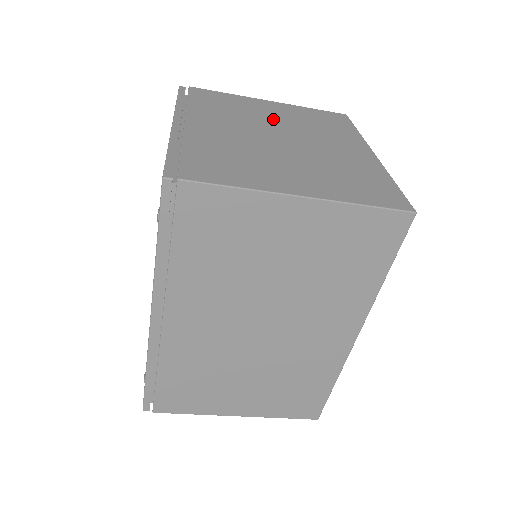
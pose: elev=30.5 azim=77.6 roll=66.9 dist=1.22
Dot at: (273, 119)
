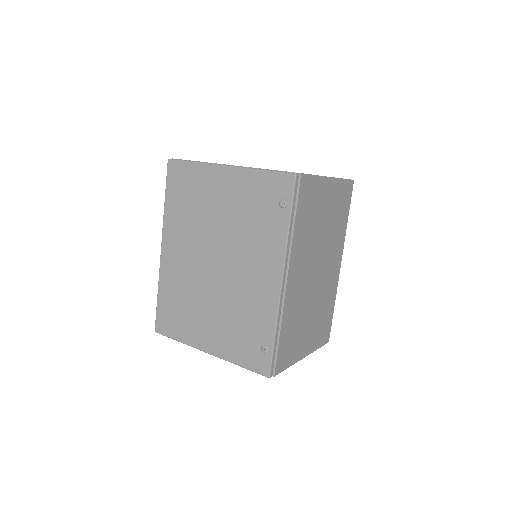
Dot at: occluded
